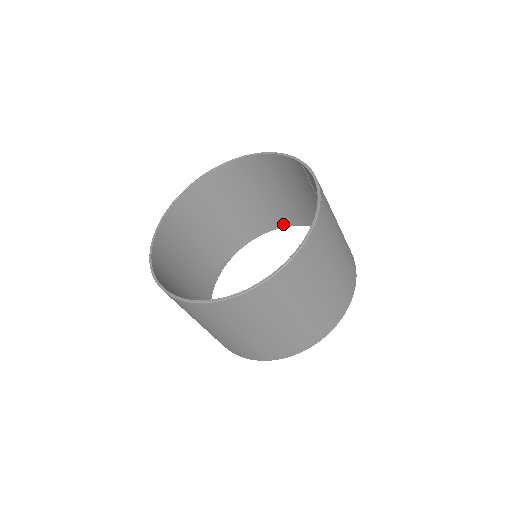
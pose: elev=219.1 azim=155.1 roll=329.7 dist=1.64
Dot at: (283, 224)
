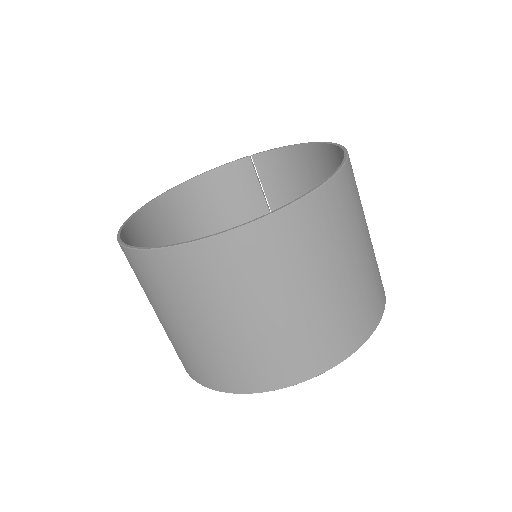
Dot at: occluded
